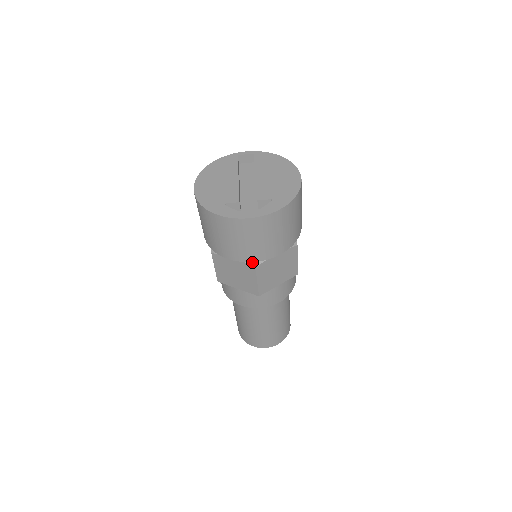
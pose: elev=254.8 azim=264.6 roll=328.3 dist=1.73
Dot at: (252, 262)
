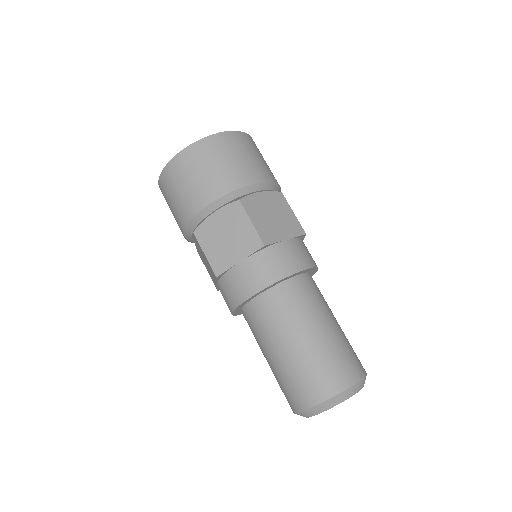
Dot at: (234, 201)
